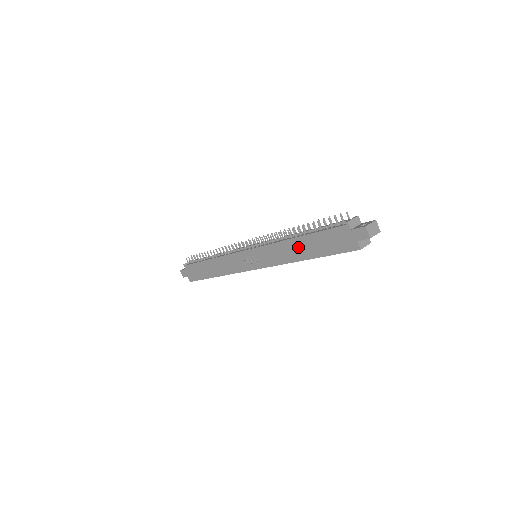
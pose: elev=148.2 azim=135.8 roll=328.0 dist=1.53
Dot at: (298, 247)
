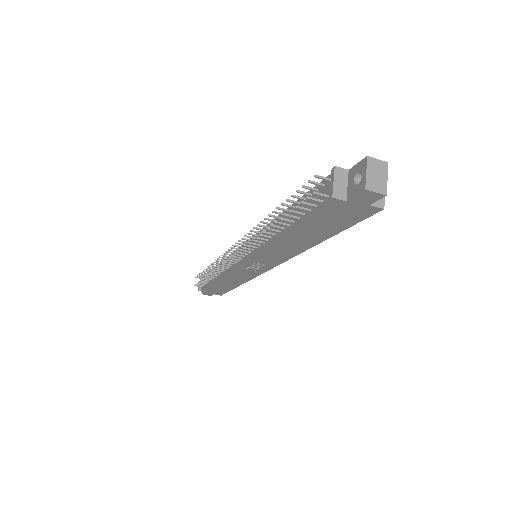
Dot at: (295, 241)
